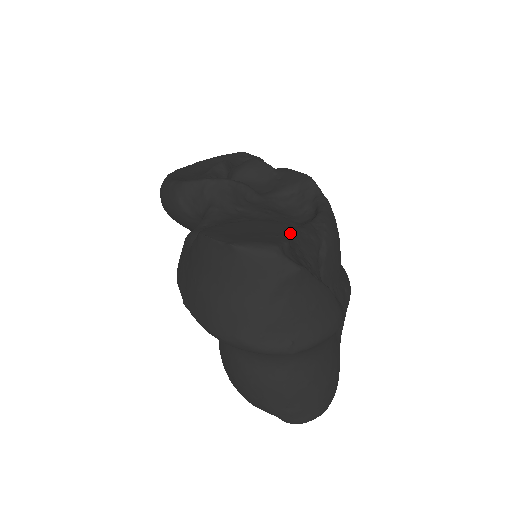
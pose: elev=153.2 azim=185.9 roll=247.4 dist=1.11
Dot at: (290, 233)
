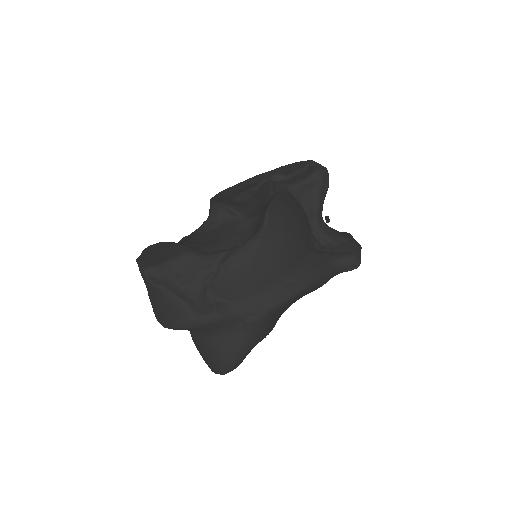
Dot at: (184, 259)
